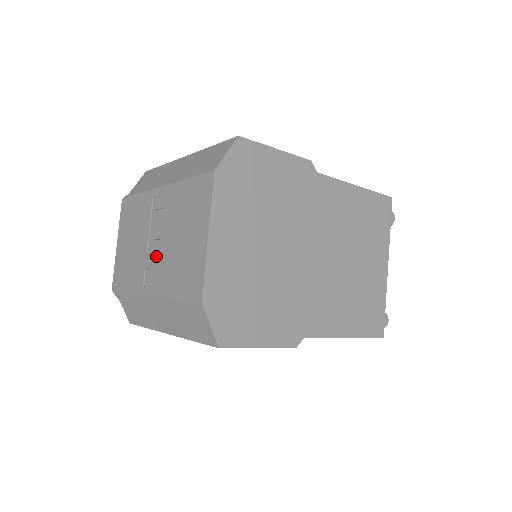
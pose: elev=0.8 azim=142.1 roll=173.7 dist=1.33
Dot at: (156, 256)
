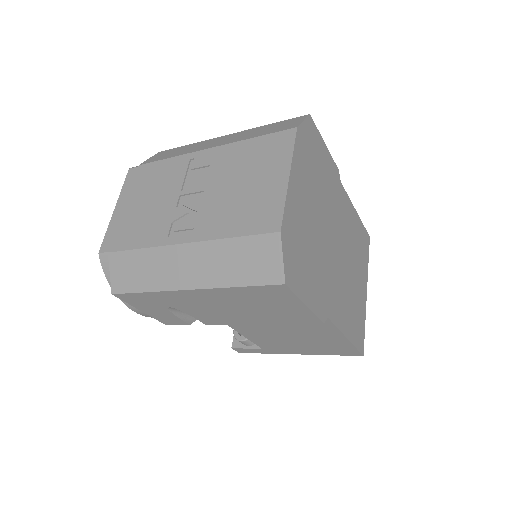
Dot at: (196, 206)
